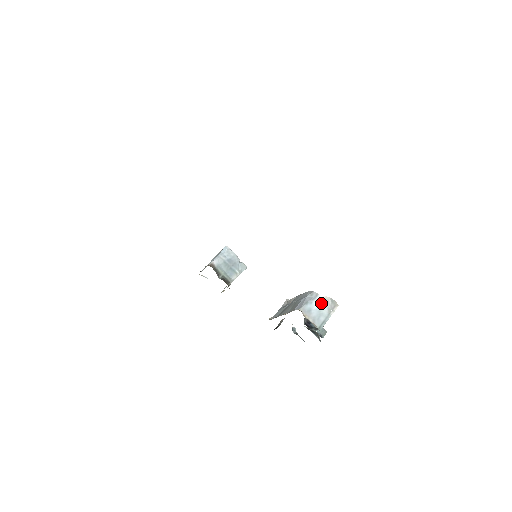
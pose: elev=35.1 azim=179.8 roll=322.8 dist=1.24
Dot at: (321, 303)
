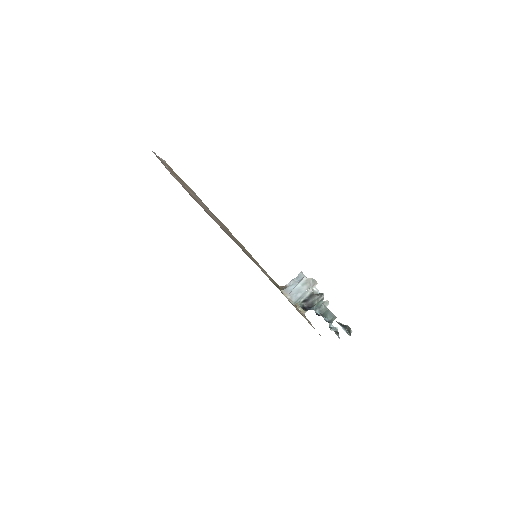
Dot at: (303, 283)
